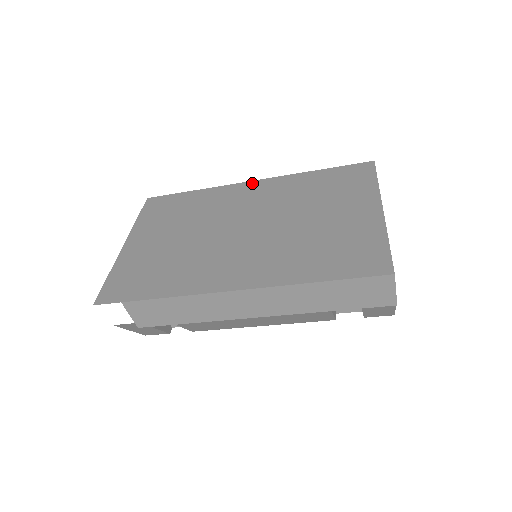
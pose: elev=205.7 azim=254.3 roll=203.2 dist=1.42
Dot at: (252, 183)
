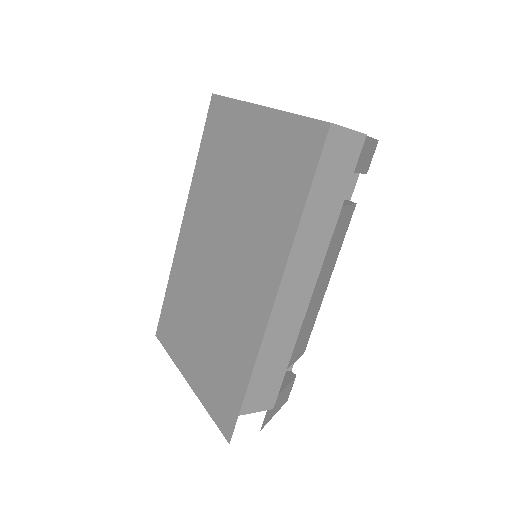
Dot at: (183, 227)
